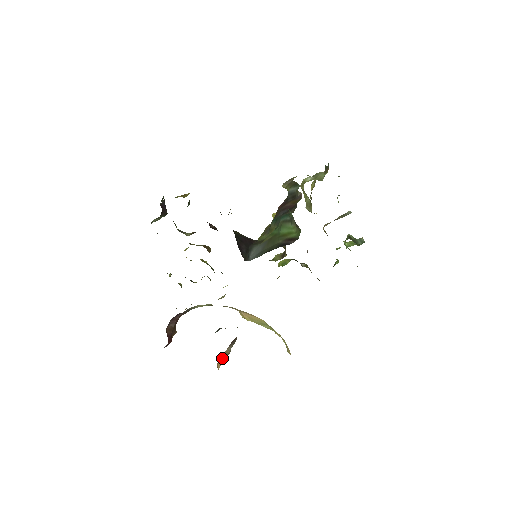
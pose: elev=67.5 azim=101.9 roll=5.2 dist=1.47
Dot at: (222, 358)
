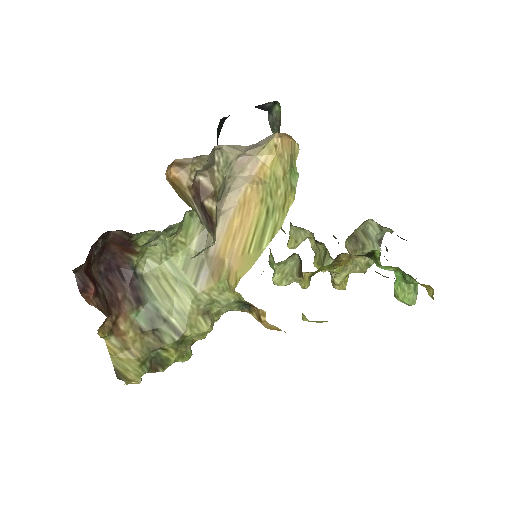
Dot at: (179, 194)
